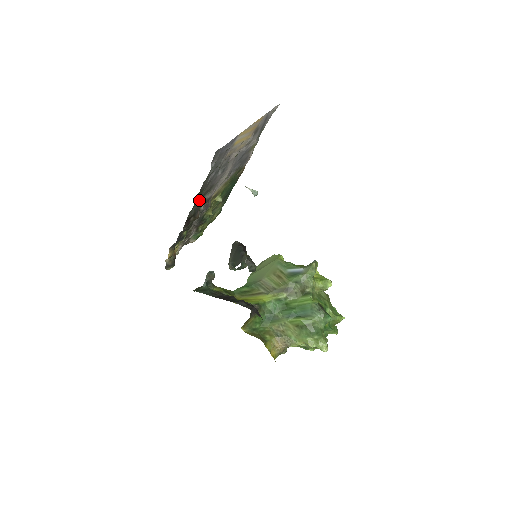
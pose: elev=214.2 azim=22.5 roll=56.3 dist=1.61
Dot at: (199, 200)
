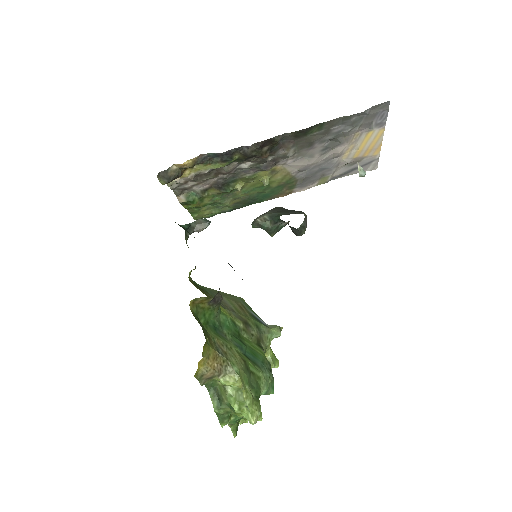
Dot at: (293, 140)
